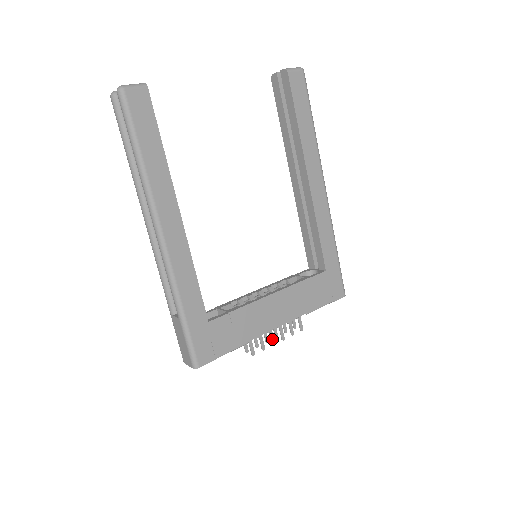
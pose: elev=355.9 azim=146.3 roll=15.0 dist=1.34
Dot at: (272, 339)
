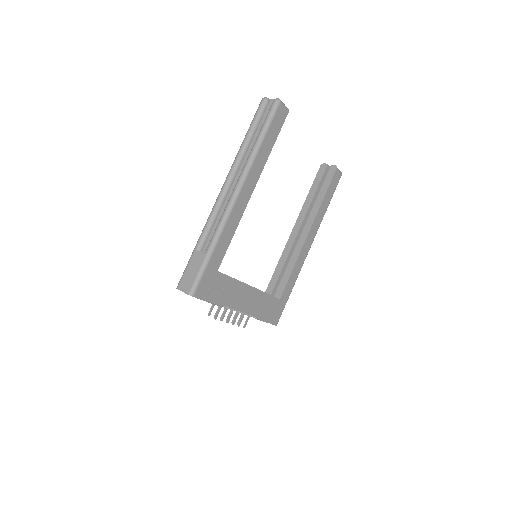
Dot at: (229, 318)
